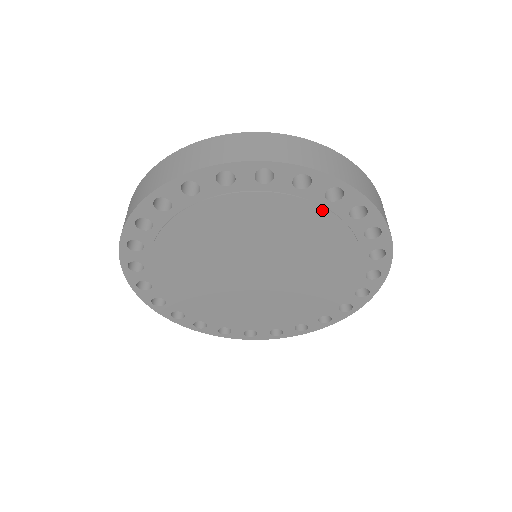
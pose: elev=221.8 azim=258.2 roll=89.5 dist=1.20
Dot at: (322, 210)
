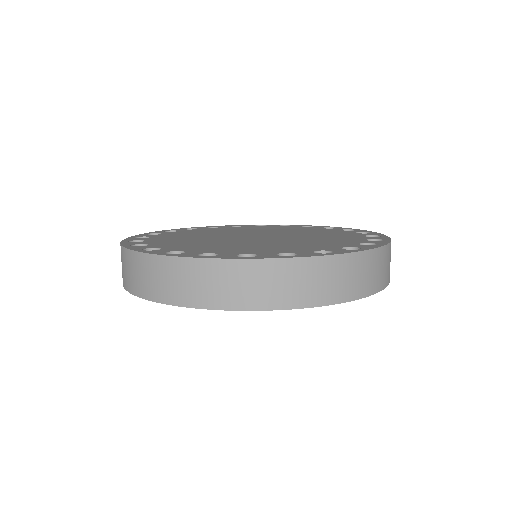
Dot at: occluded
